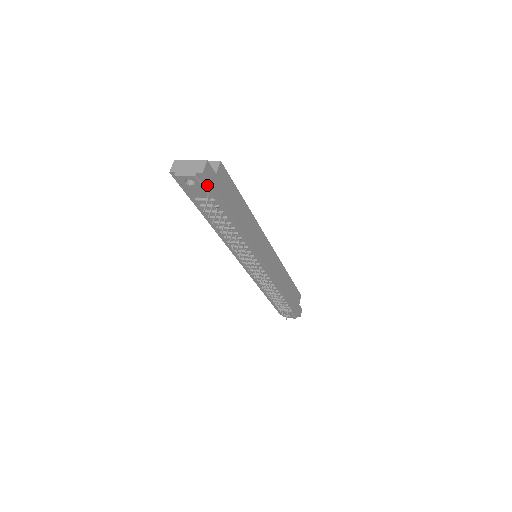
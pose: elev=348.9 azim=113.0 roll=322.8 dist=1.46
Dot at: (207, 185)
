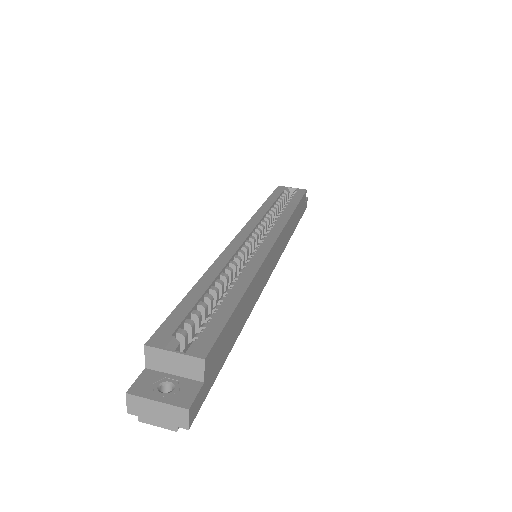
Dot at: occluded
